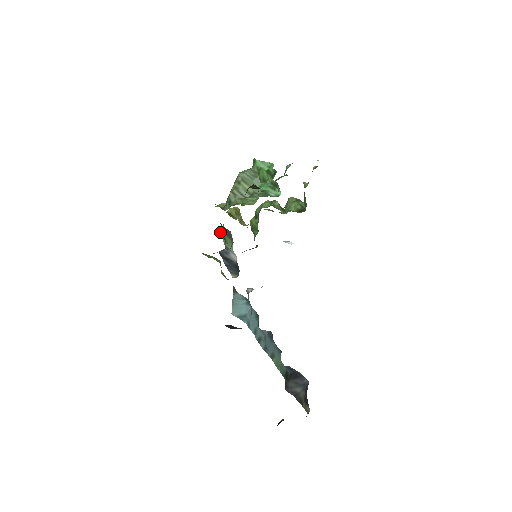
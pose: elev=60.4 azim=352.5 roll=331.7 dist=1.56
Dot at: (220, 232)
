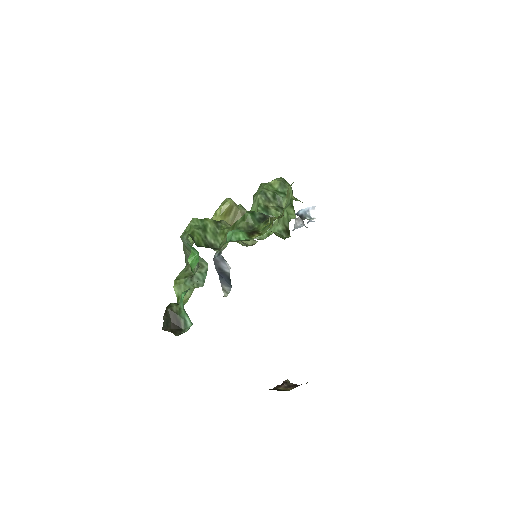
Dot at: occluded
